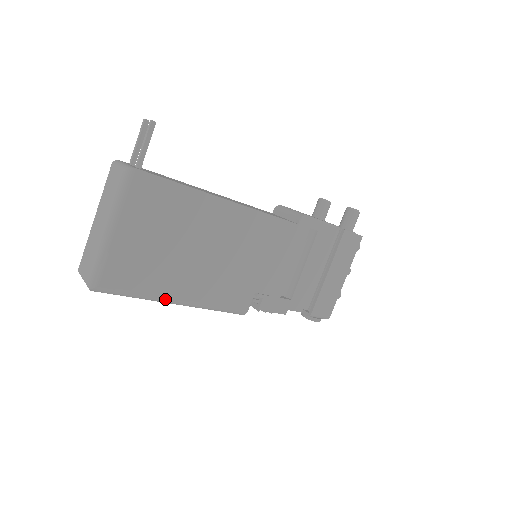
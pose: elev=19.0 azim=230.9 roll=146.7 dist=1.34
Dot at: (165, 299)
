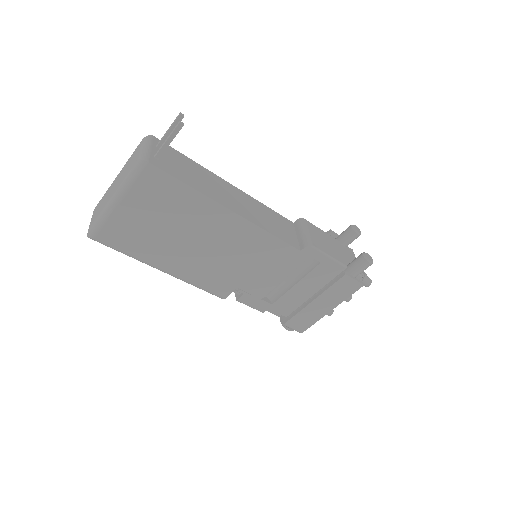
Dot at: (151, 265)
